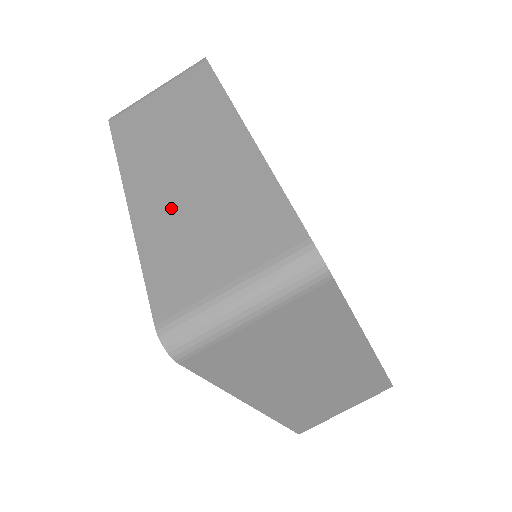
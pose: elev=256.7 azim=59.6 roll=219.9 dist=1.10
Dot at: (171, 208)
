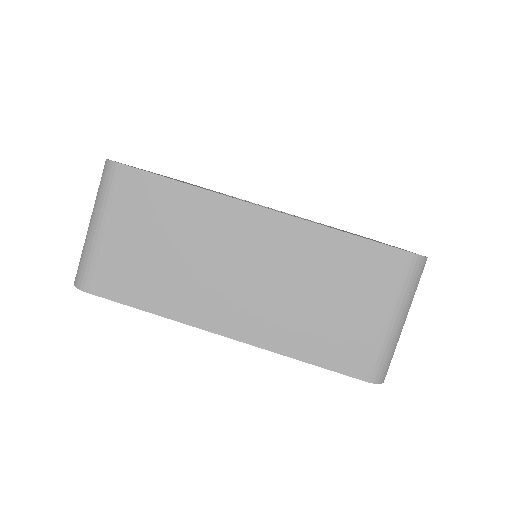
Dot at: occluded
